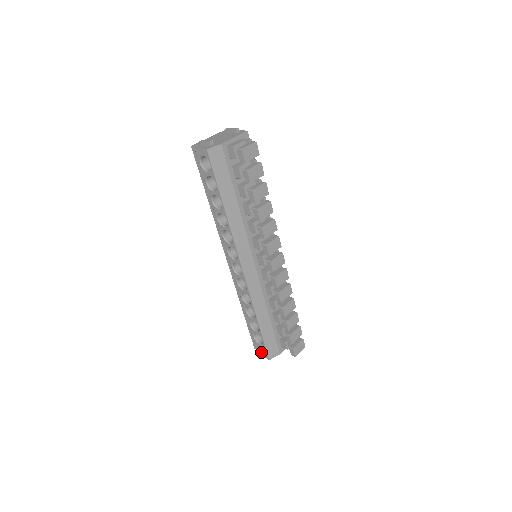
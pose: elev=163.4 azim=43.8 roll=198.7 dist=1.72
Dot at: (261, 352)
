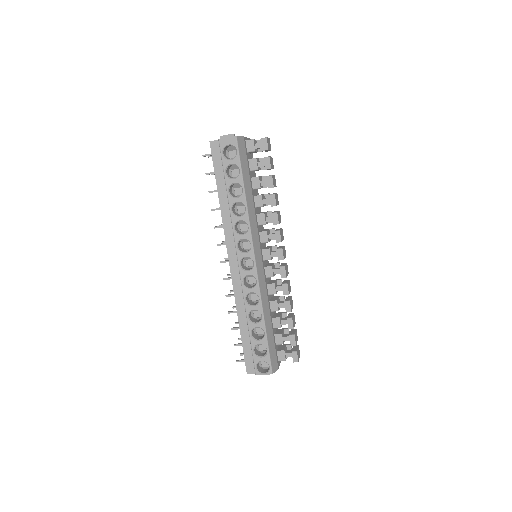
Dot at: (259, 371)
